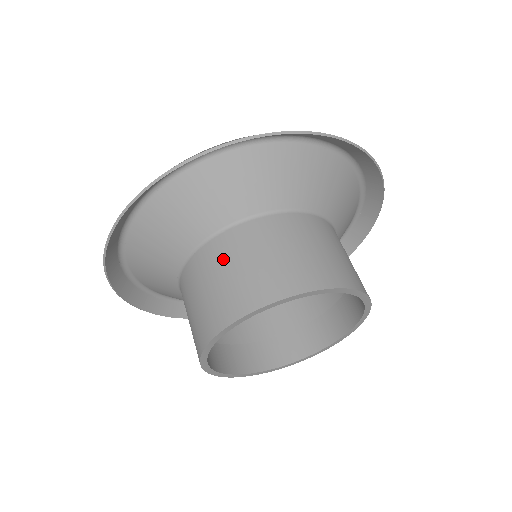
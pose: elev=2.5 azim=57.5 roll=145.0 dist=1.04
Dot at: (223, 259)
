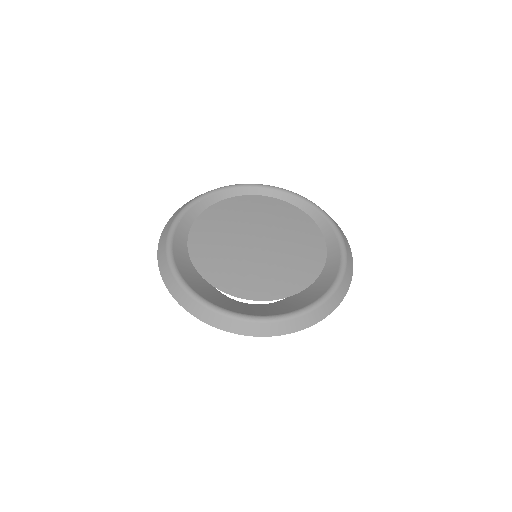
Dot at: occluded
